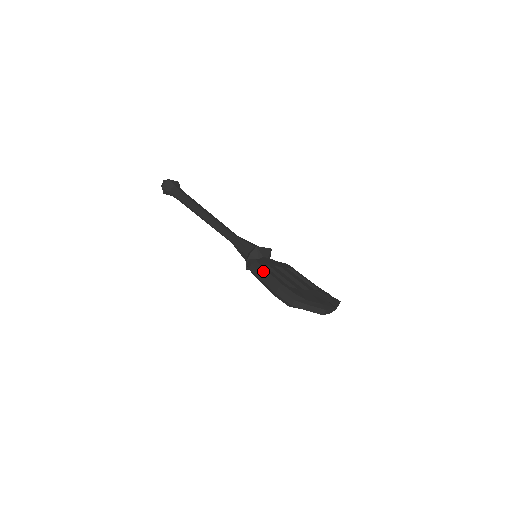
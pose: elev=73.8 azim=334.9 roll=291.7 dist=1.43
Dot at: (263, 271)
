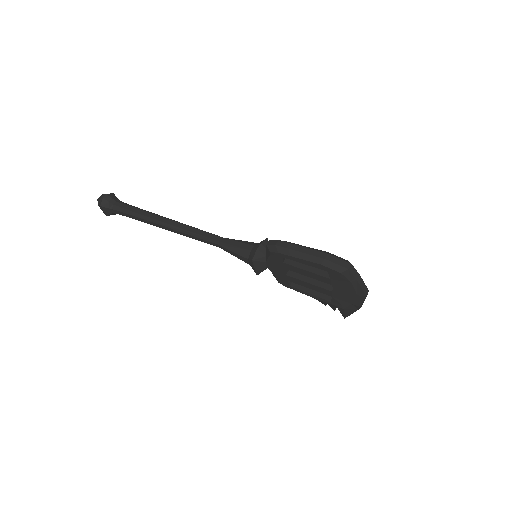
Dot at: (298, 244)
